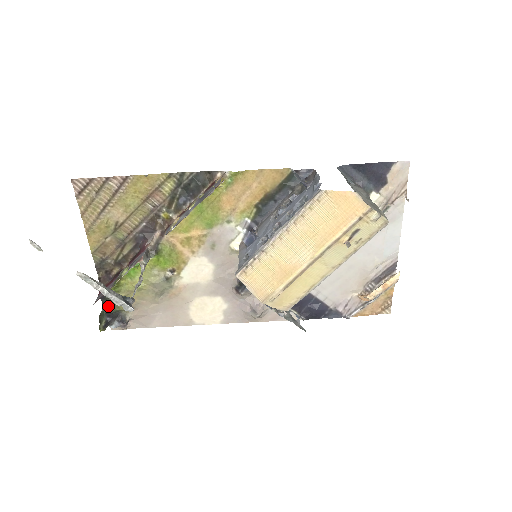
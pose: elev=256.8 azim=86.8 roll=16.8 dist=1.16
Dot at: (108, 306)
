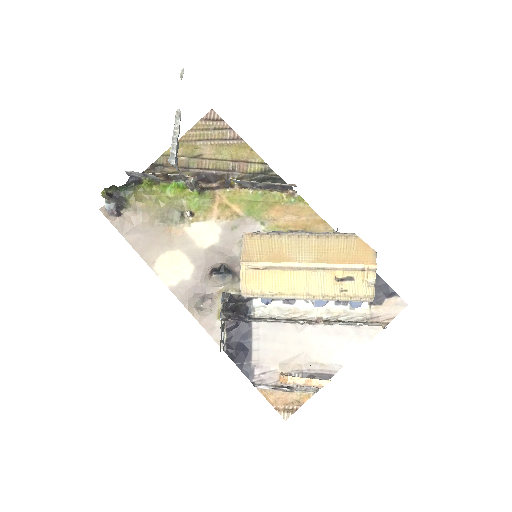
Dot at: (126, 189)
